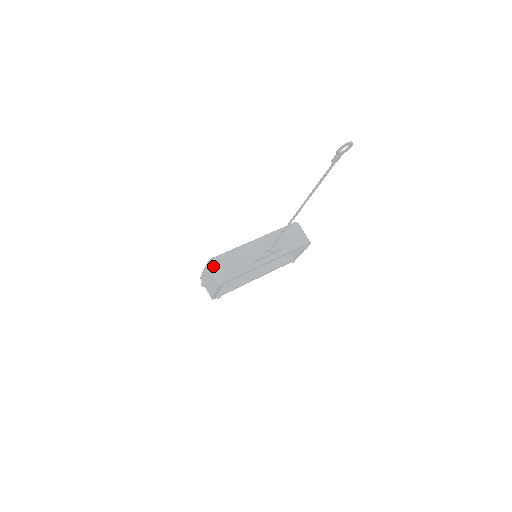
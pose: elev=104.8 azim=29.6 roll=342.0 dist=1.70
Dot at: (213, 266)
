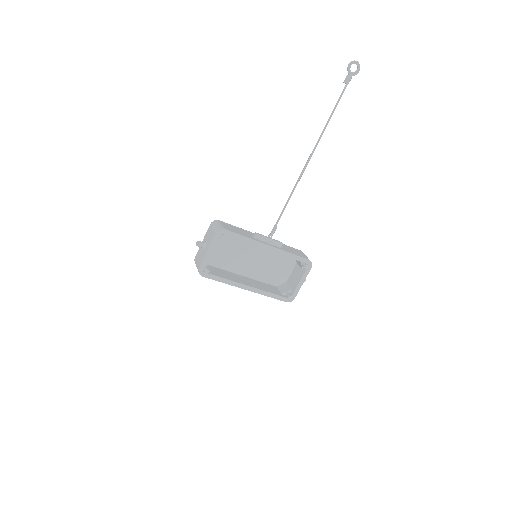
Dot at: (216, 222)
